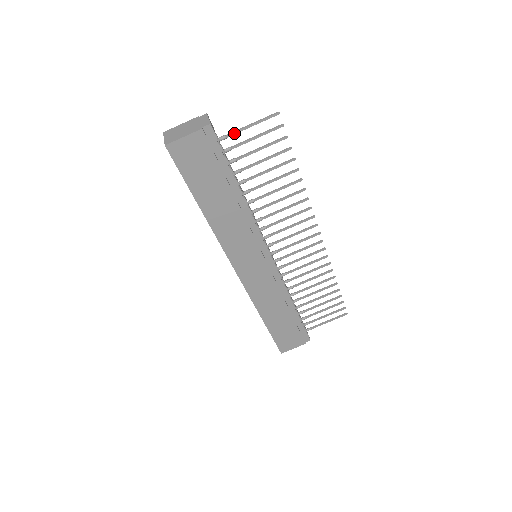
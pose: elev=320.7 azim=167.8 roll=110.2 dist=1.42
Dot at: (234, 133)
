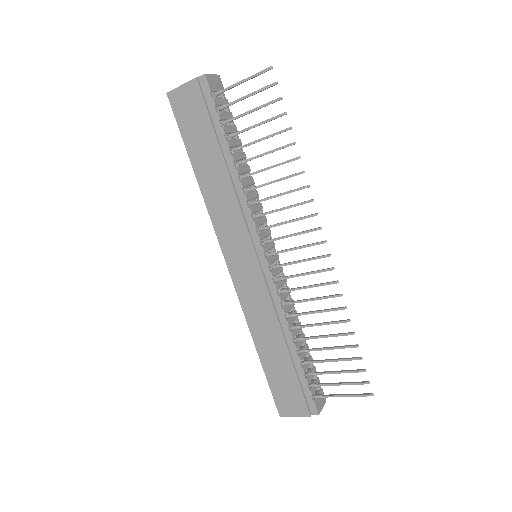
Dot at: (228, 88)
